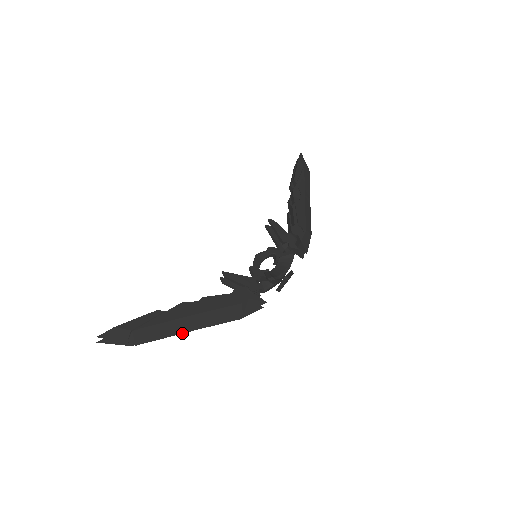
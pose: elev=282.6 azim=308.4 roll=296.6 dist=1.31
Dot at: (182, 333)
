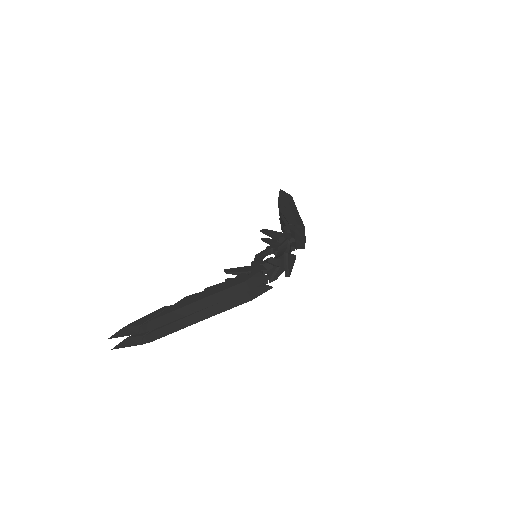
Dot at: (195, 323)
